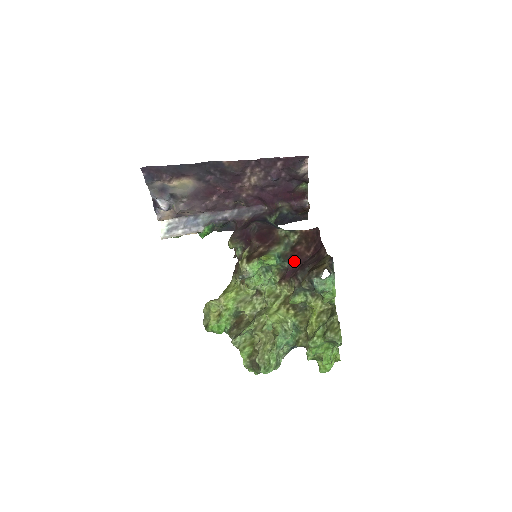
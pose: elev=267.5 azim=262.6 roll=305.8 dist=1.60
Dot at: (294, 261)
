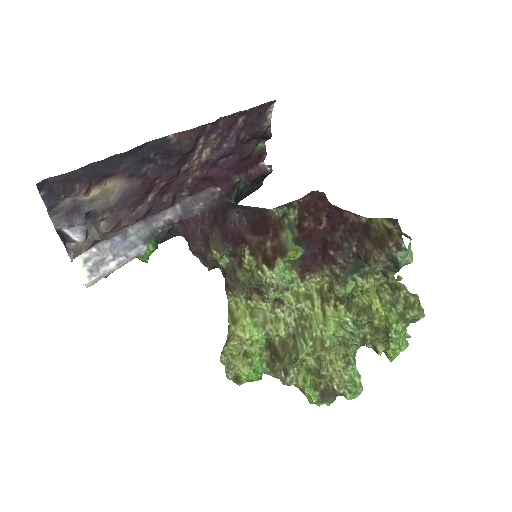
Dot at: (309, 243)
